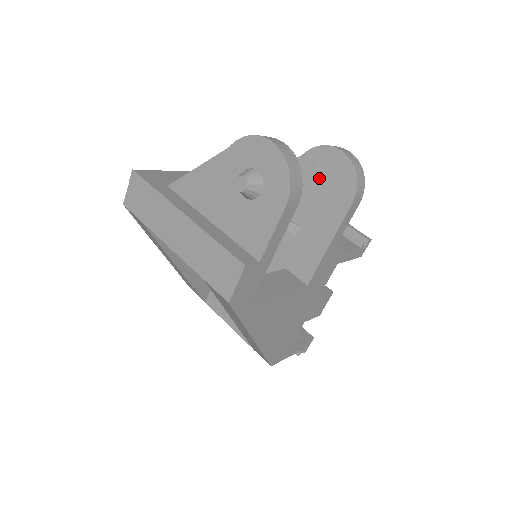
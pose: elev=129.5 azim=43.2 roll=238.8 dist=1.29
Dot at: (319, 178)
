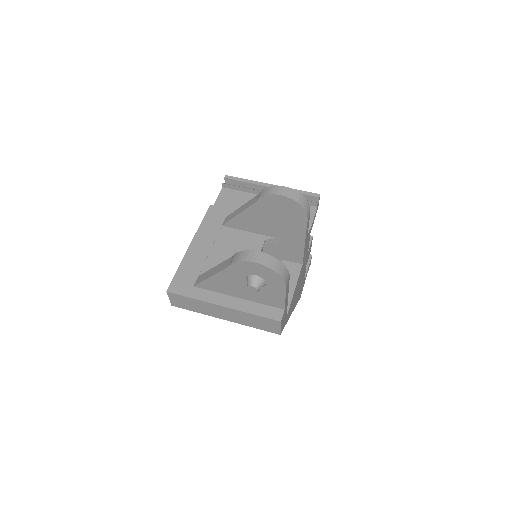
Dot at: (276, 212)
